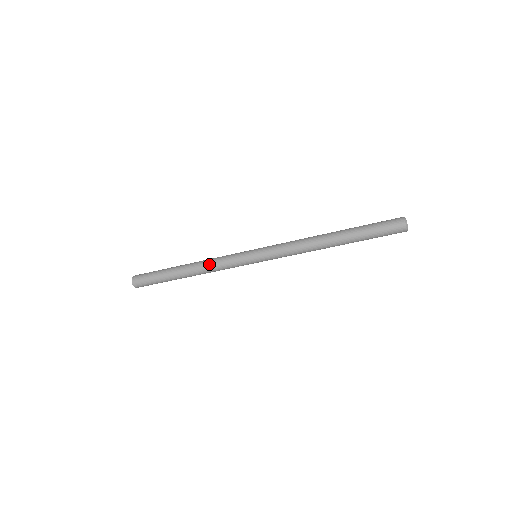
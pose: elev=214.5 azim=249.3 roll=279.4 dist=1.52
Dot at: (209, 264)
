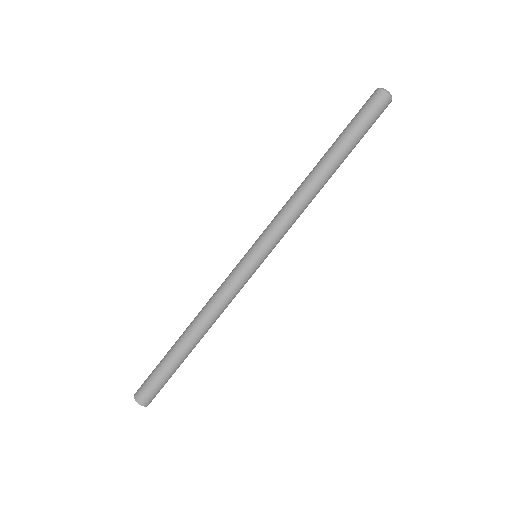
Dot at: occluded
